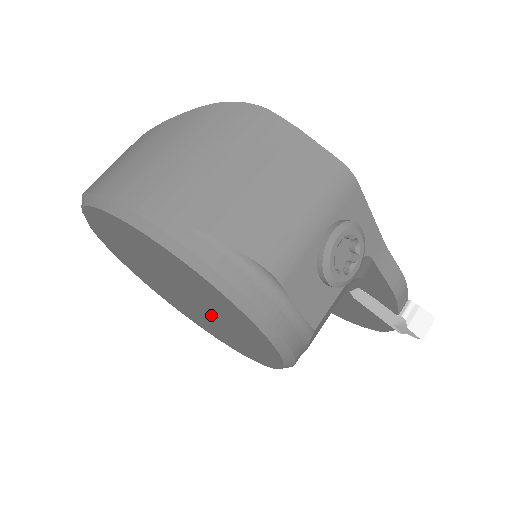
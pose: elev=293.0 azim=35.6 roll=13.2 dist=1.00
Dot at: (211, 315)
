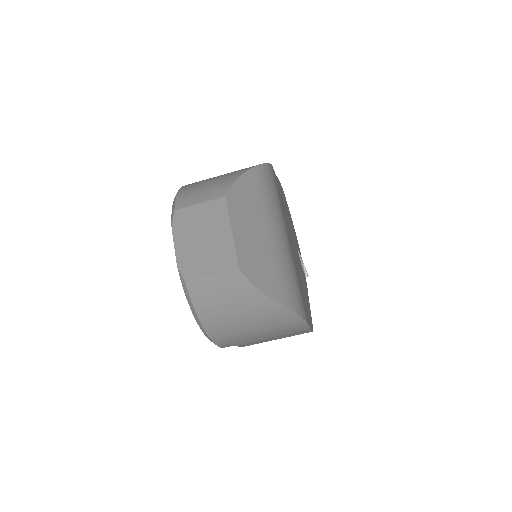
Dot at: occluded
